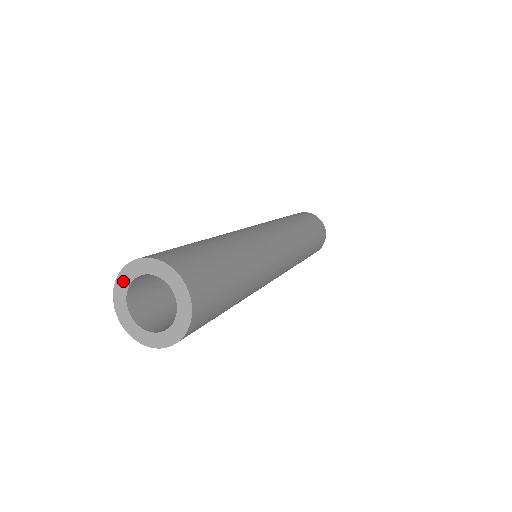
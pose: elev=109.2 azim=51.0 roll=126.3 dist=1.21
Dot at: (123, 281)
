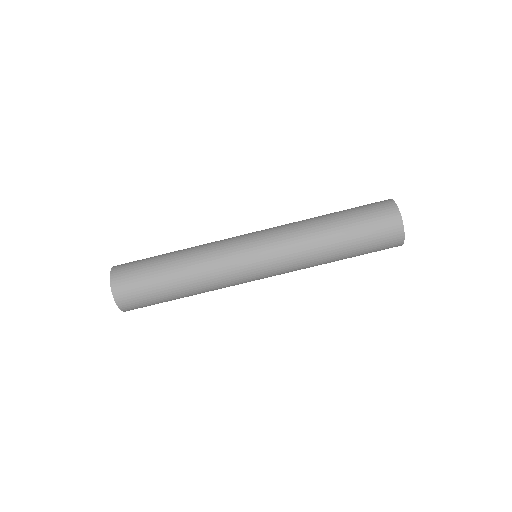
Dot at: occluded
